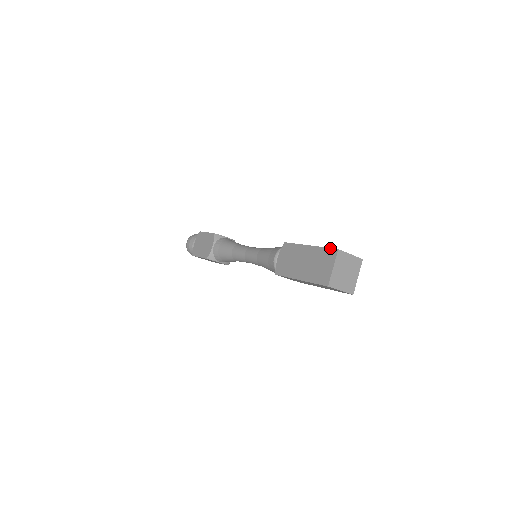
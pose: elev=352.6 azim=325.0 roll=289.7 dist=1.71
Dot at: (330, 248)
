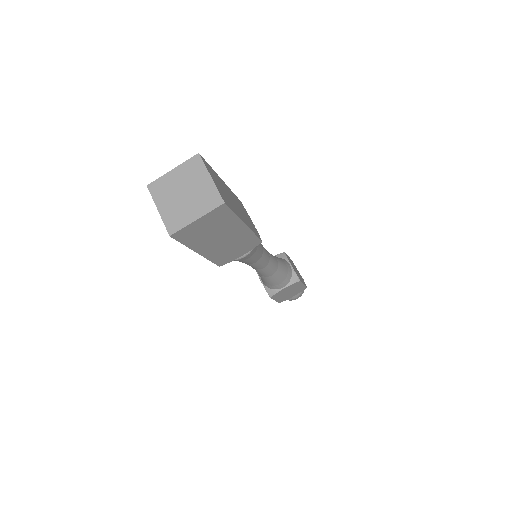
Dot at: occluded
